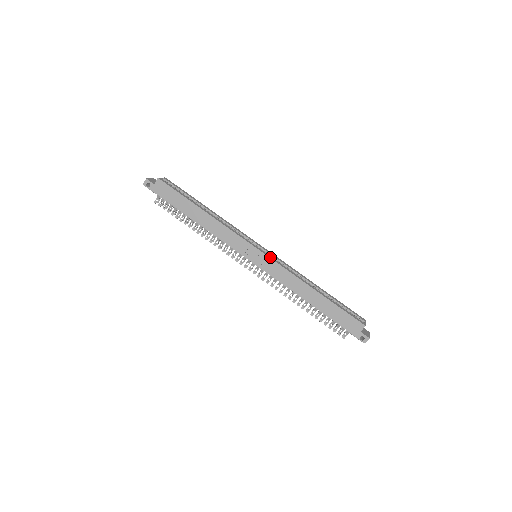
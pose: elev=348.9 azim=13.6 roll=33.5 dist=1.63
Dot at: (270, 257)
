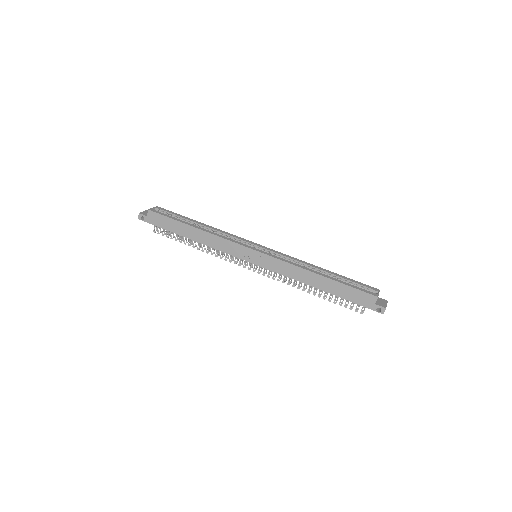
Dot at: (267, 254)
